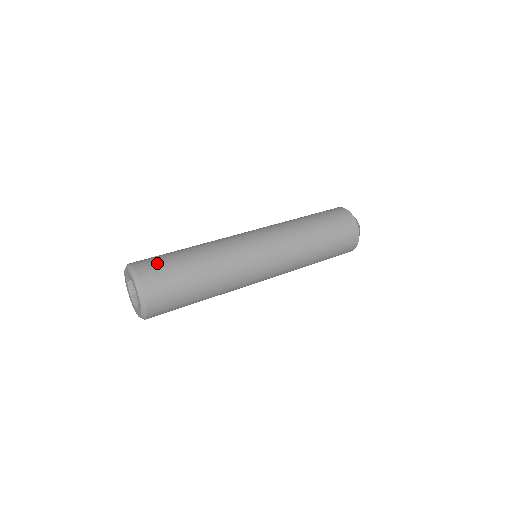
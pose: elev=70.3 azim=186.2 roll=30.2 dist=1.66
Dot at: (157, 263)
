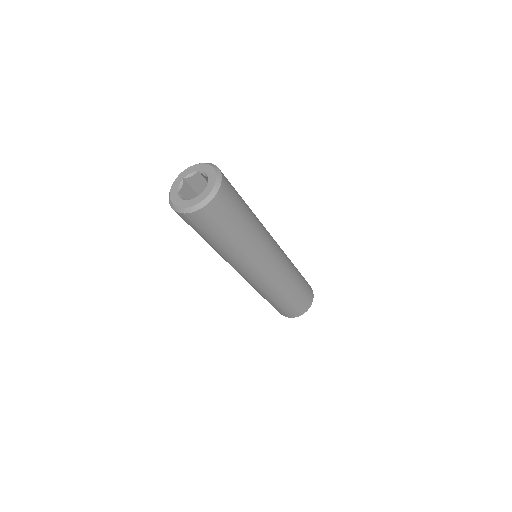
Dot at: occluded
